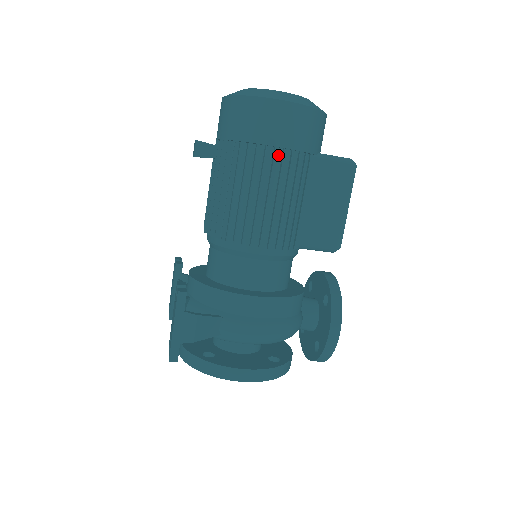
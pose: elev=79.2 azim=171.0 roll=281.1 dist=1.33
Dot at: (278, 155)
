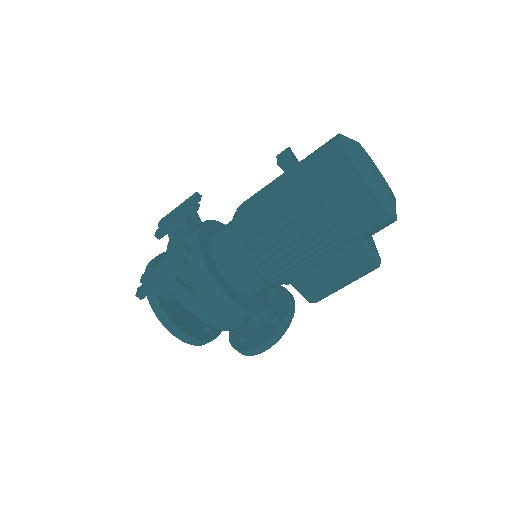
Dot at: (336, 228)
